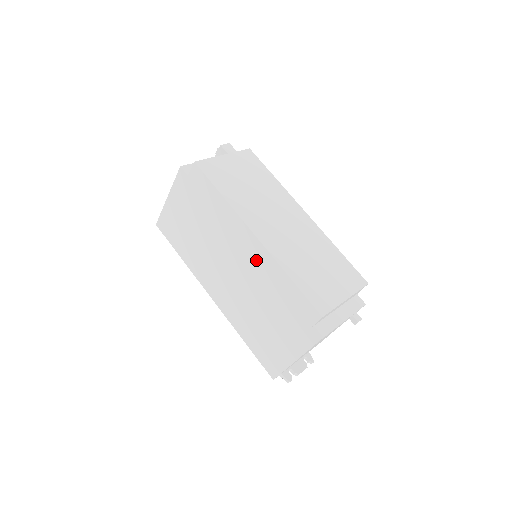
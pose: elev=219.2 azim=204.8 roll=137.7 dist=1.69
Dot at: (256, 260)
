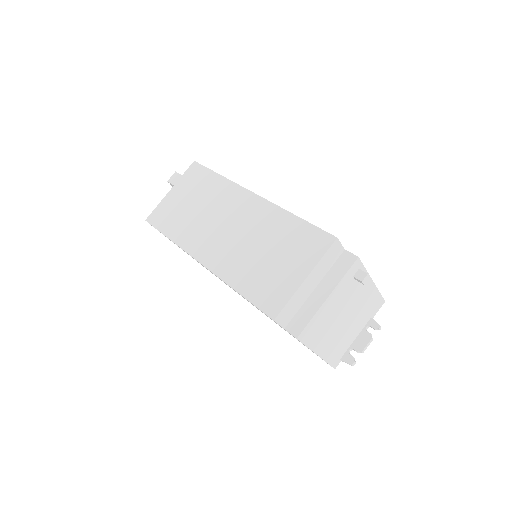
Dot at: occluded
